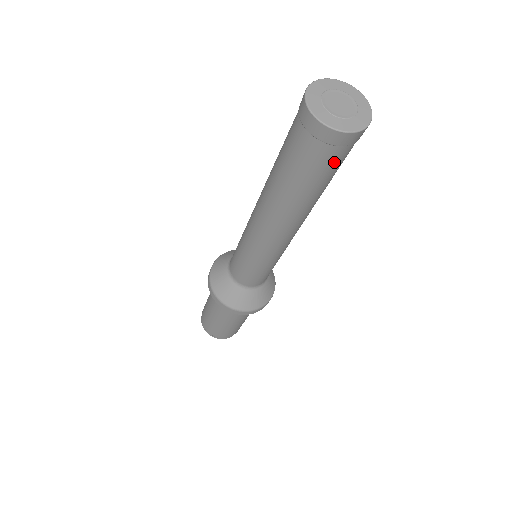
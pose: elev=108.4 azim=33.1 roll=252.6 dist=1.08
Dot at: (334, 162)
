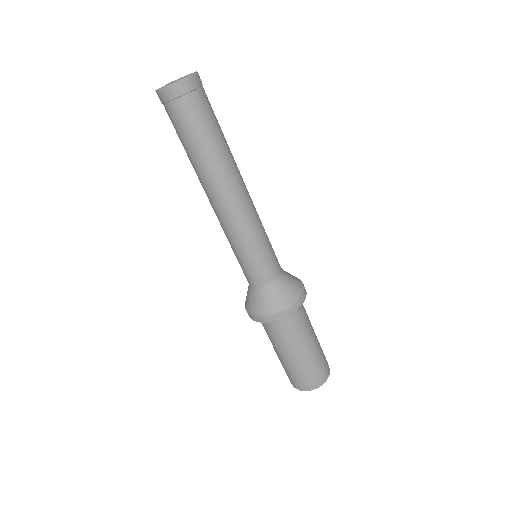
Dot at: (187, 114)
